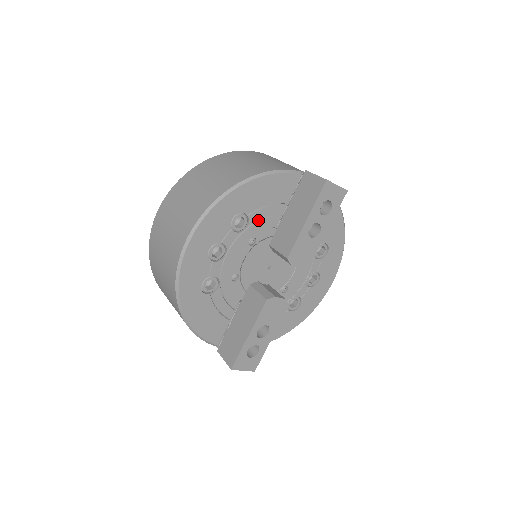
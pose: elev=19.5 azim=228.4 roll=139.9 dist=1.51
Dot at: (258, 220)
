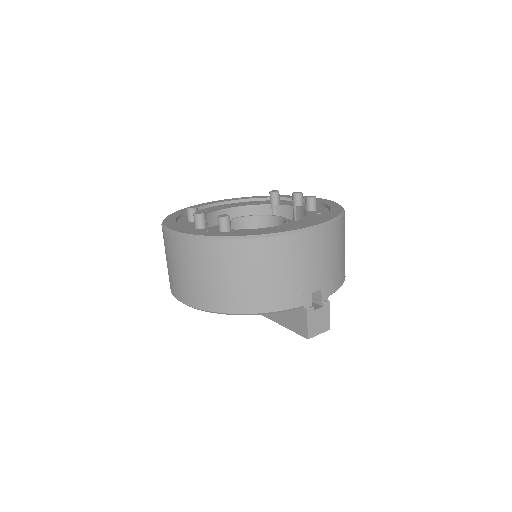
Dot at: occluded
